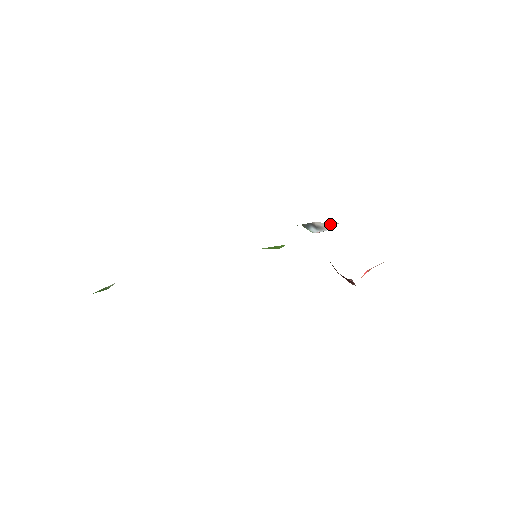
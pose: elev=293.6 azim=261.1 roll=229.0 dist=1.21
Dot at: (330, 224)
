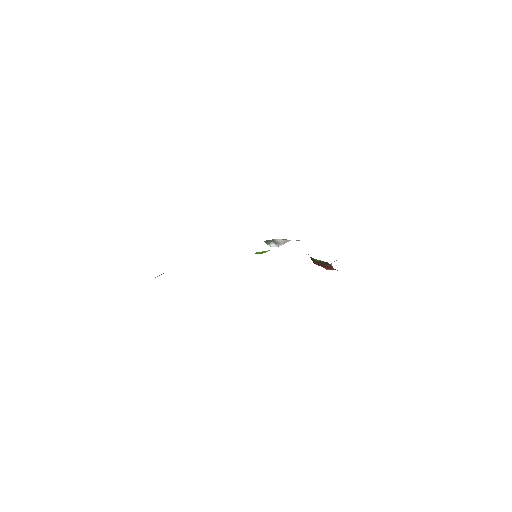
Dot at: (285, 241)
